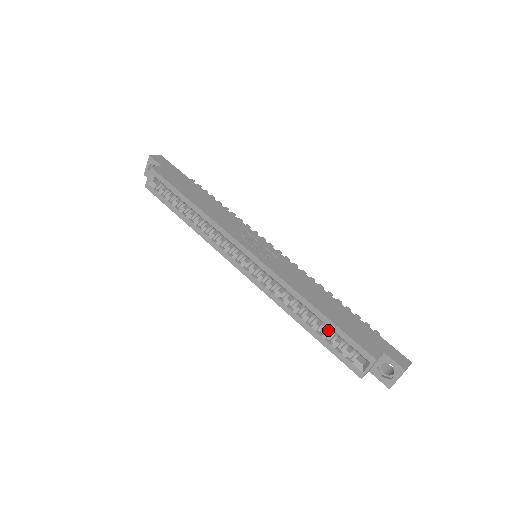
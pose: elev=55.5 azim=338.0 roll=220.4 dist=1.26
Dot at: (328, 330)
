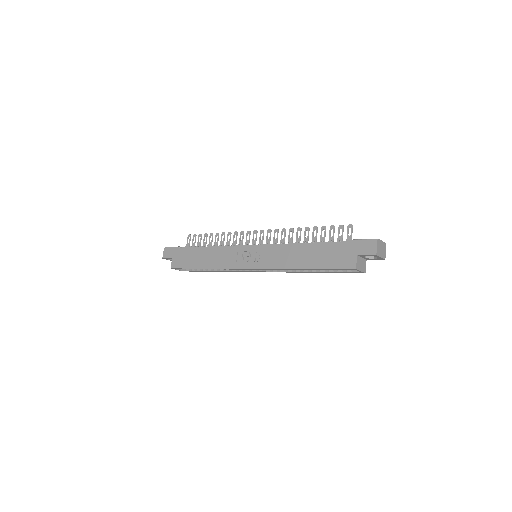
Dot at: occluded
